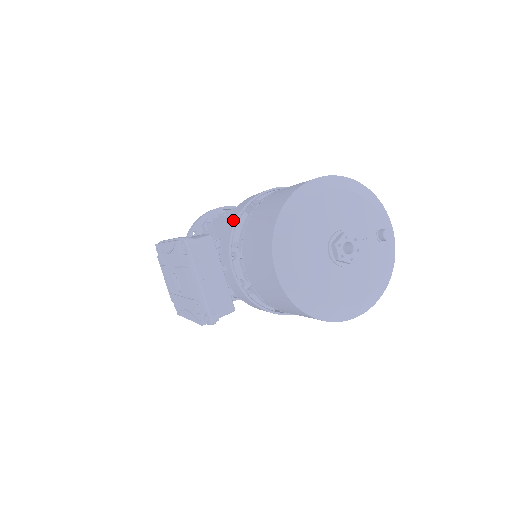
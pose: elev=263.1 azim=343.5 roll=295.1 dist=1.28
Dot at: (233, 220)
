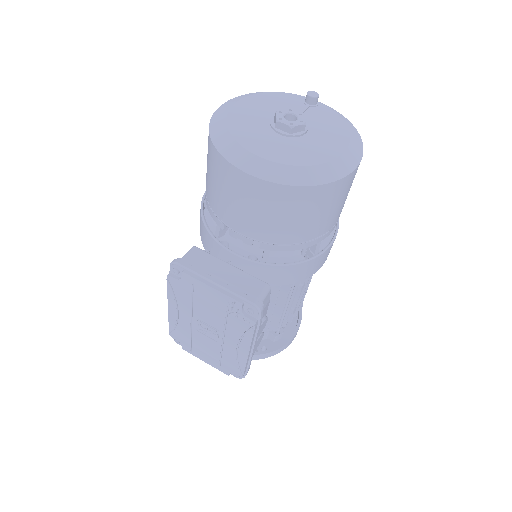
Dot at: (201, 225)
